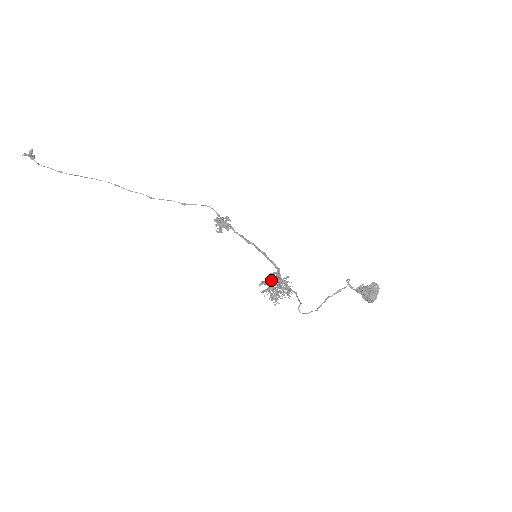
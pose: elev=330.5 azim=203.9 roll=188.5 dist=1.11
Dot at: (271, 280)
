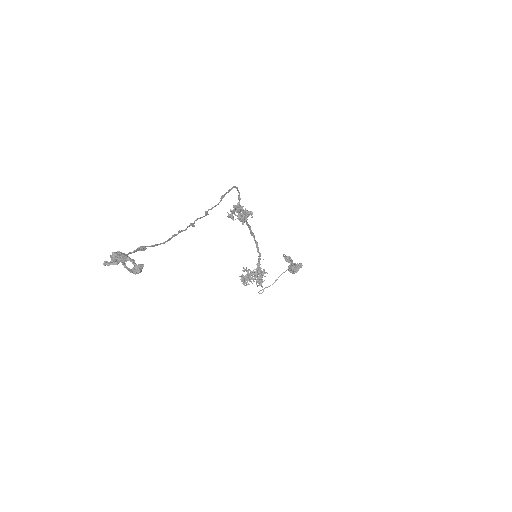
Dot at: (257, 277)
